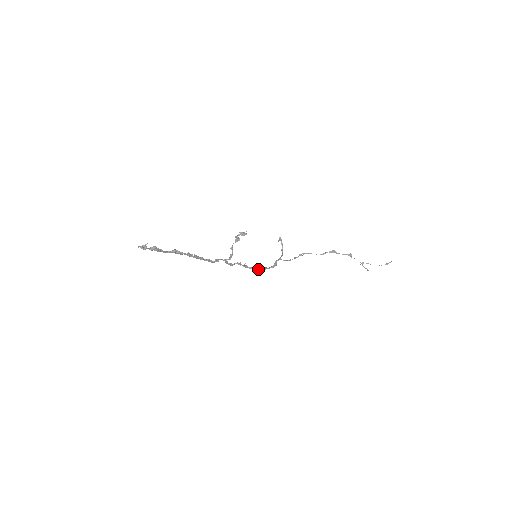
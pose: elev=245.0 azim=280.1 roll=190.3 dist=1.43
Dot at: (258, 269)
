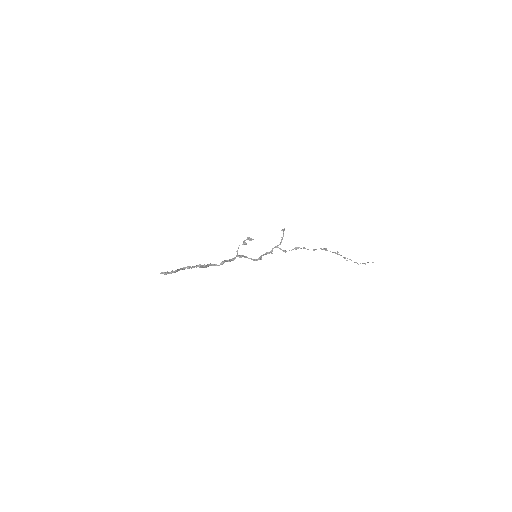
Dot at: (255, 259)
